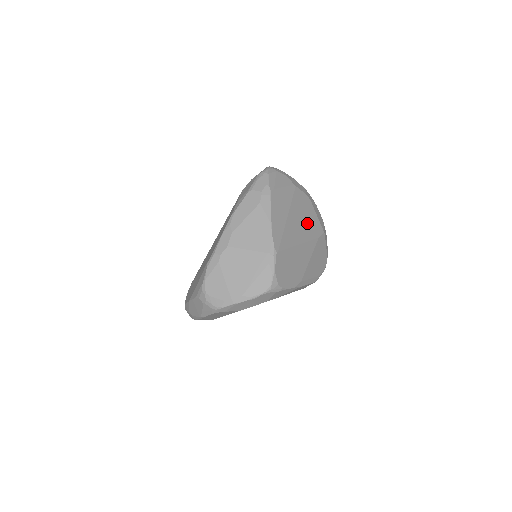
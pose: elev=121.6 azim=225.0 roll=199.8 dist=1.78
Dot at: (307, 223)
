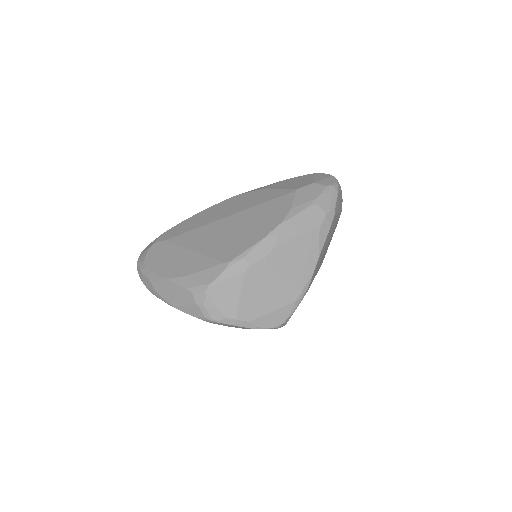
Dot at: occluded
